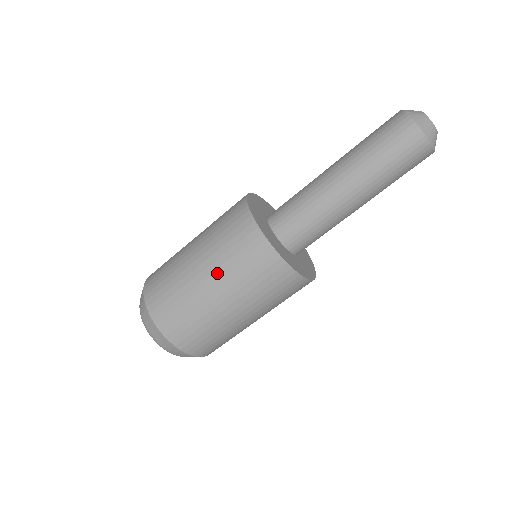
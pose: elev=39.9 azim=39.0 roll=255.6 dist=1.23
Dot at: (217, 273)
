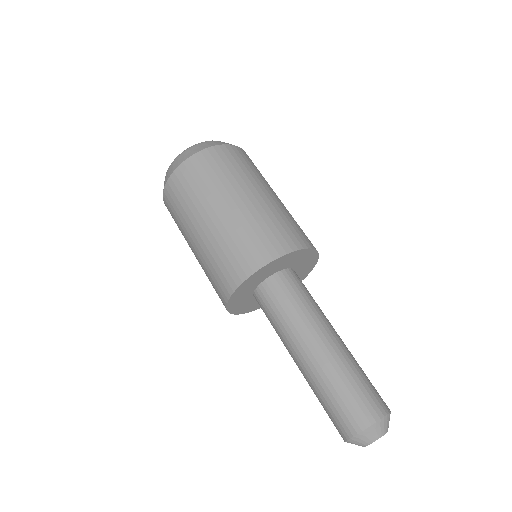
Dot at: occluded
